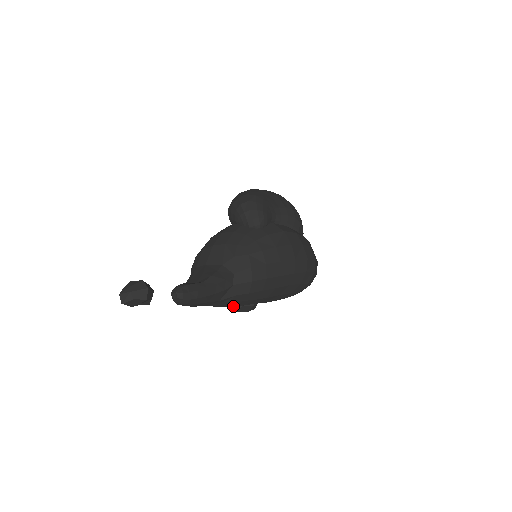
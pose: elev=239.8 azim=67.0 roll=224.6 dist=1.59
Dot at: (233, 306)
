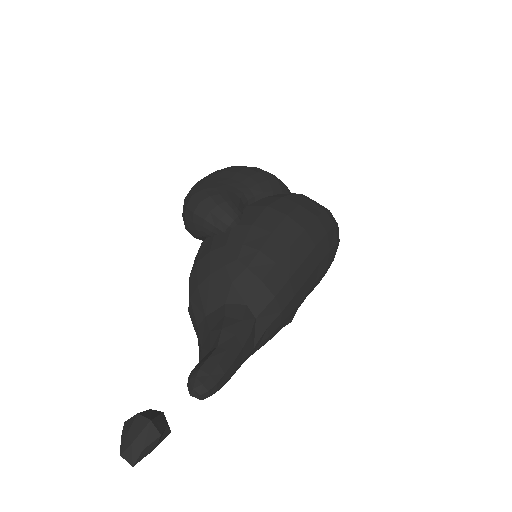
Dot at: occluded
